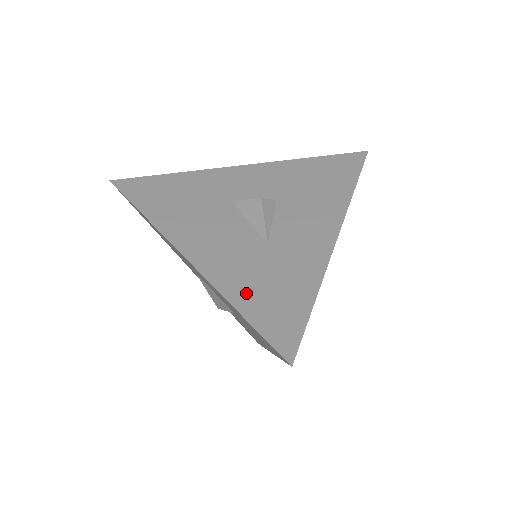
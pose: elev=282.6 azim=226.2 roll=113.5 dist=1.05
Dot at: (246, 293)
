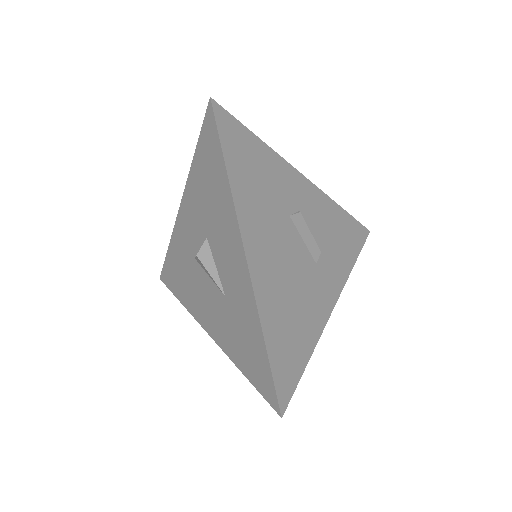
Dot at: (239, 356)
